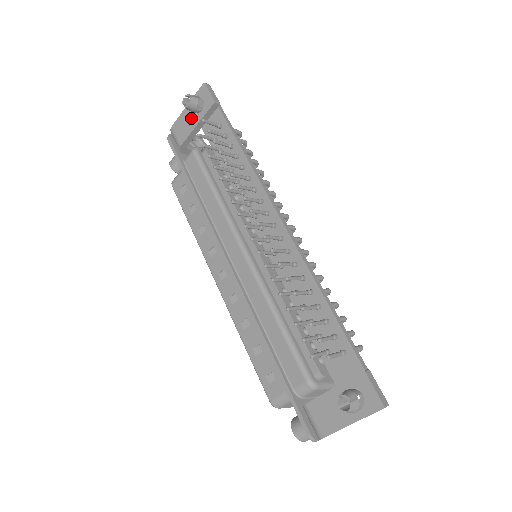
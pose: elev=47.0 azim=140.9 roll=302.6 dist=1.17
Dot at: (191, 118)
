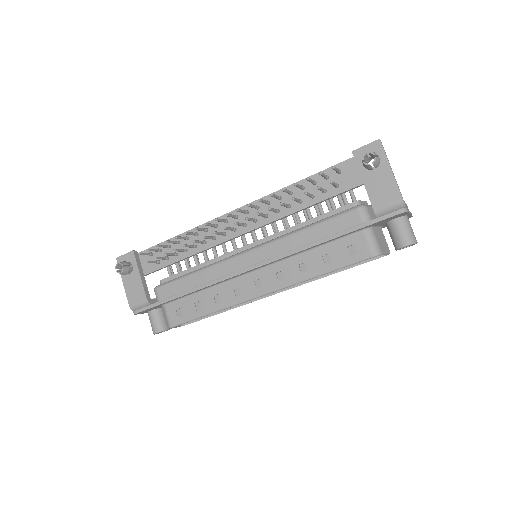
Dot at: (133, 280)
